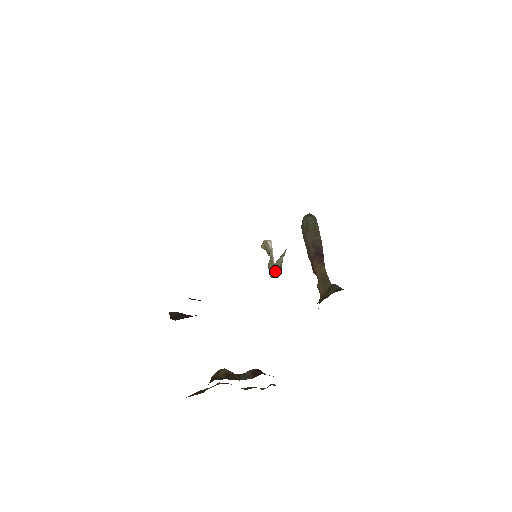
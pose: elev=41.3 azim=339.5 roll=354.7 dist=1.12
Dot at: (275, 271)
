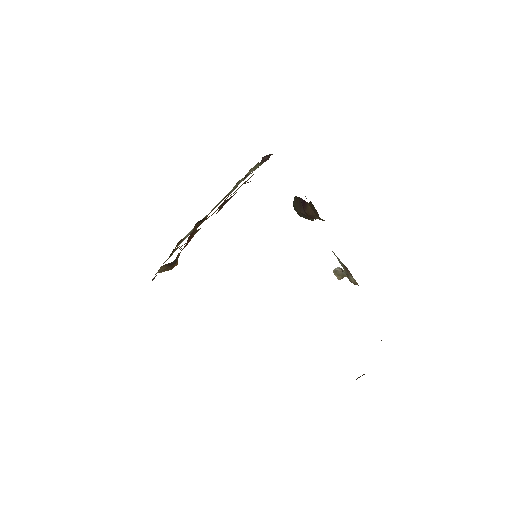
Dot at: (349, 275)
